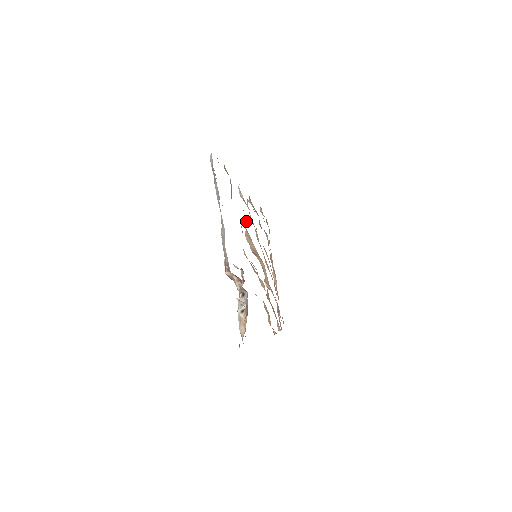
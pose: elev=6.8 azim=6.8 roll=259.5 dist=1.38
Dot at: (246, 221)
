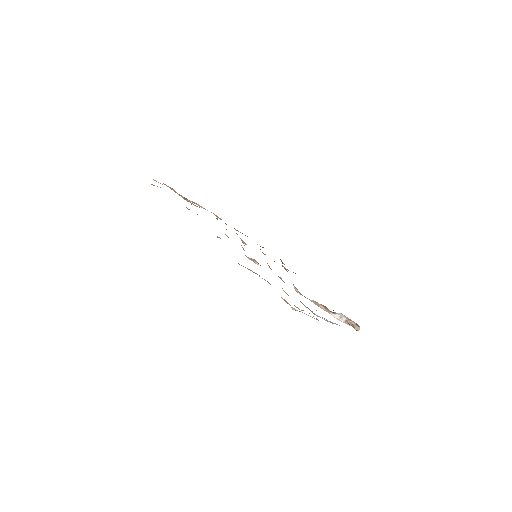
Dot at: occluded
